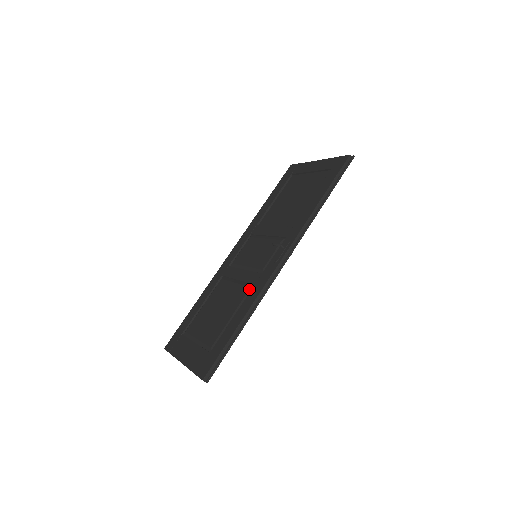
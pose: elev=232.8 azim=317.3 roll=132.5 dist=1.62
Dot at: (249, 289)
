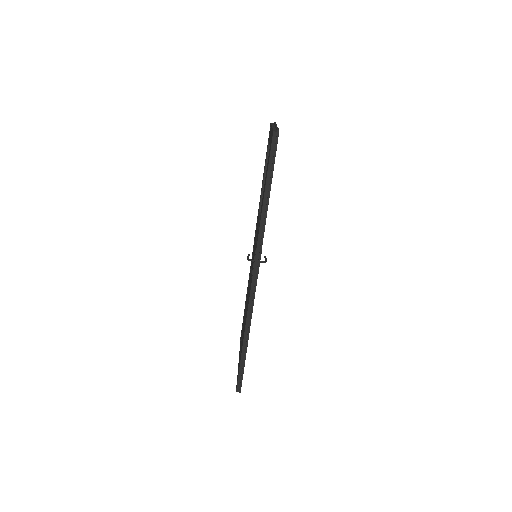
Dot at: occluded
